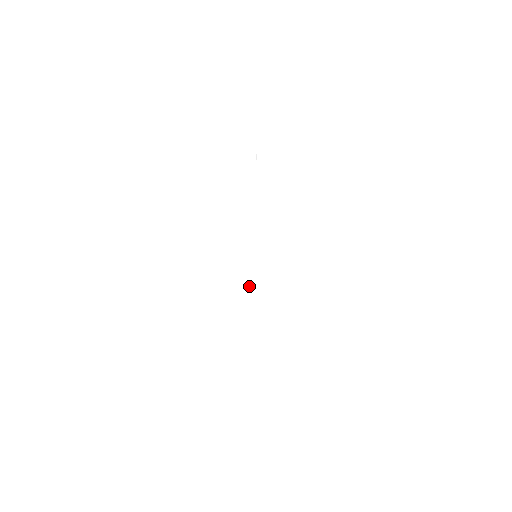
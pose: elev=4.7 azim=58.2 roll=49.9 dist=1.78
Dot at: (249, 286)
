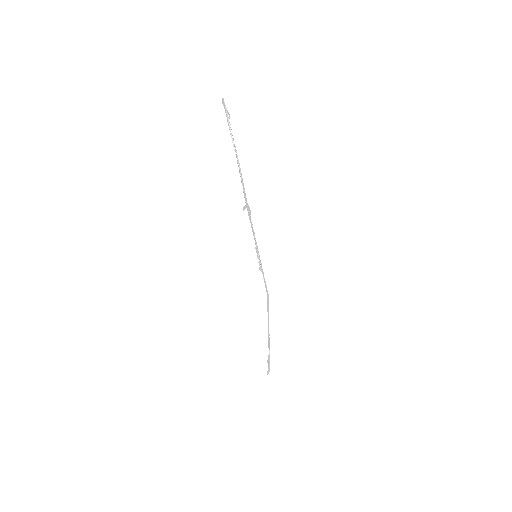
Dot at: (263, 273)
